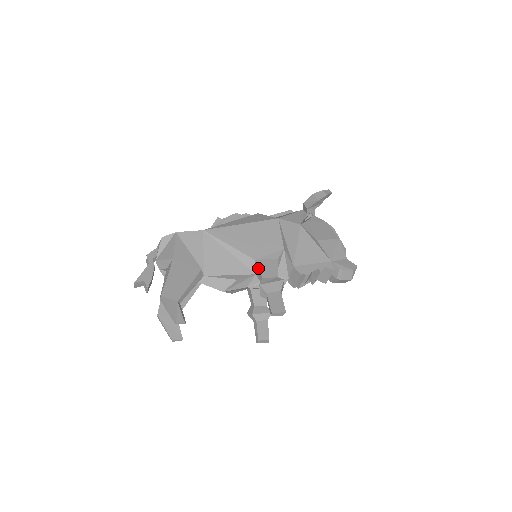
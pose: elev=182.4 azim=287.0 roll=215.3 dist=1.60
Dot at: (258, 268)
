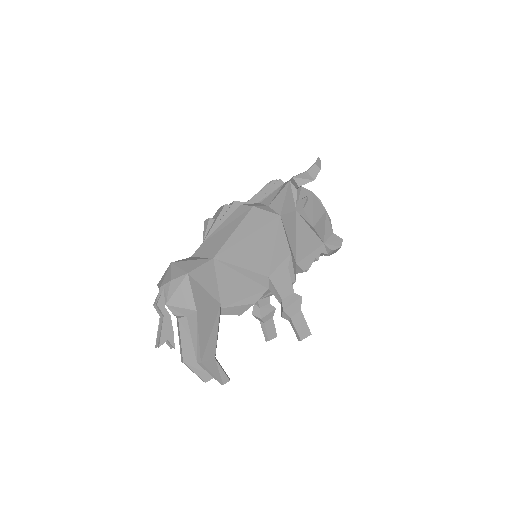
Dot at: (275, 287)
